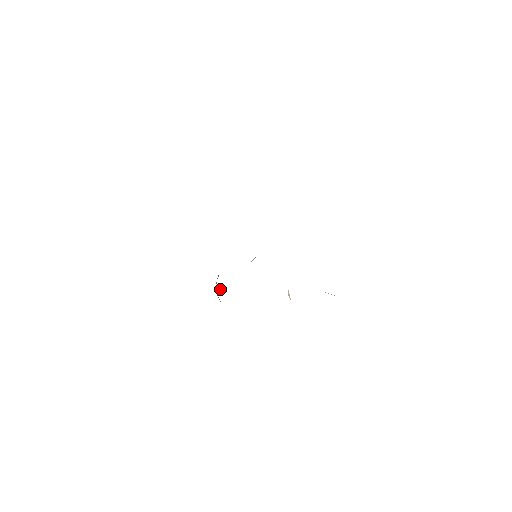
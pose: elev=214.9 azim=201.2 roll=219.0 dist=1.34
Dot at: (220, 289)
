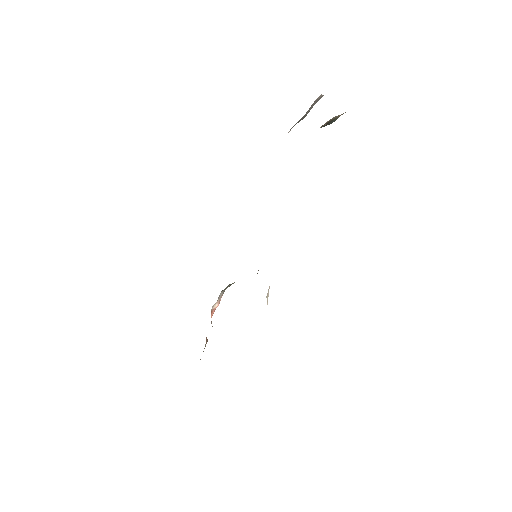
Dot at: occluded
